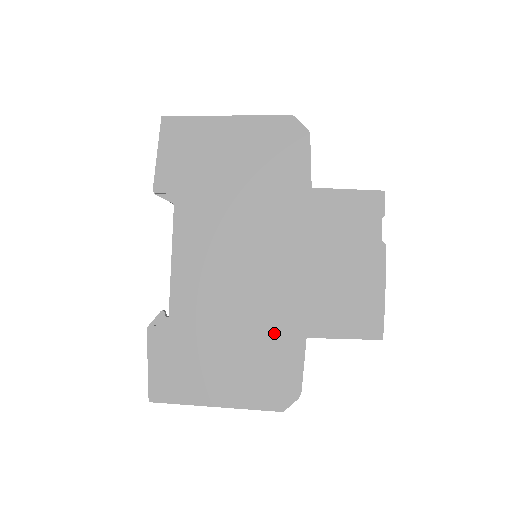
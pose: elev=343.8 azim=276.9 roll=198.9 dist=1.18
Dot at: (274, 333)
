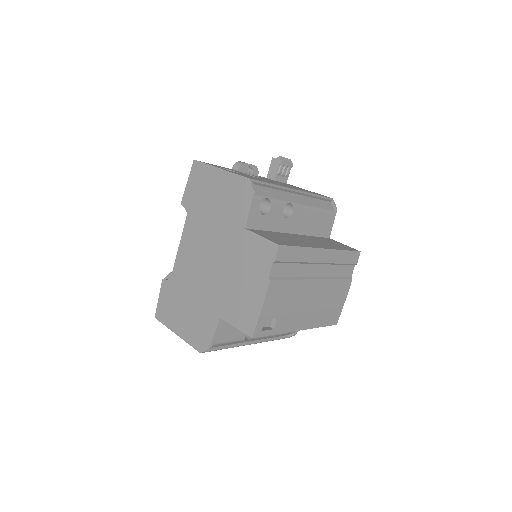
Dot at: (208, 308)
